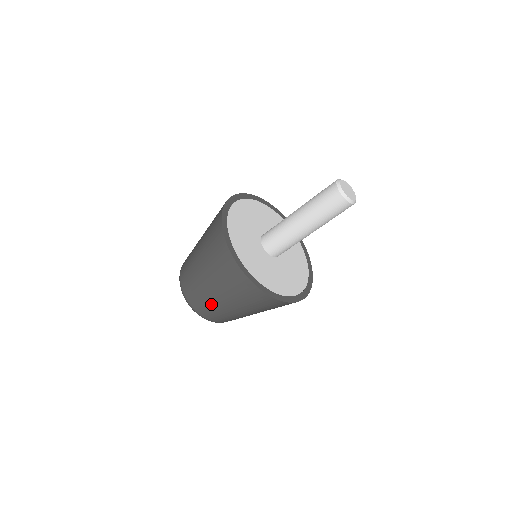
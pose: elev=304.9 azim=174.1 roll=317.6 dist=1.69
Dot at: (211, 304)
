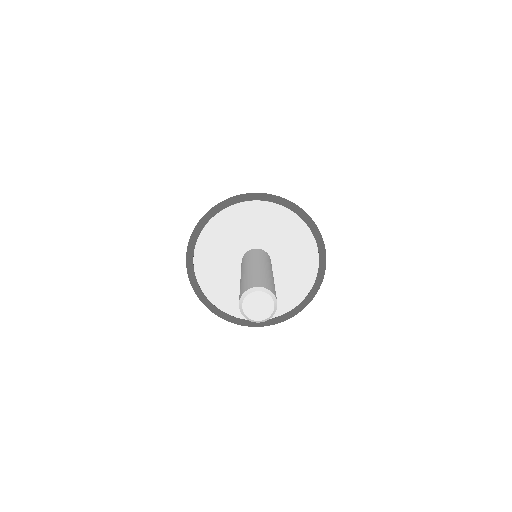
Dot at: occluded
